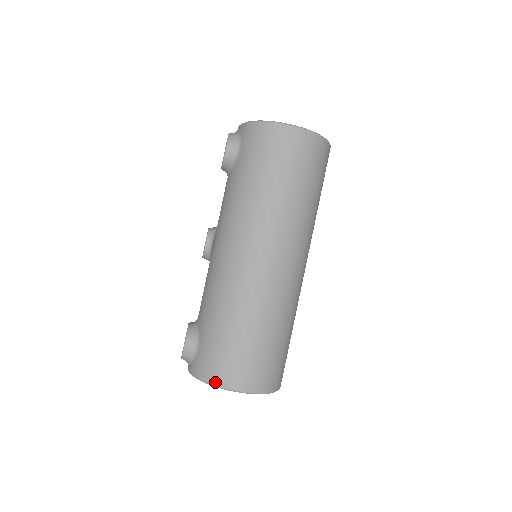
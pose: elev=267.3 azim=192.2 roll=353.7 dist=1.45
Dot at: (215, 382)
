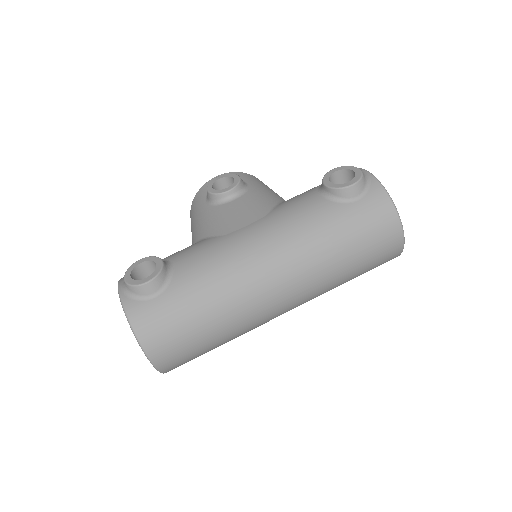
Dot at: (143, 341)
